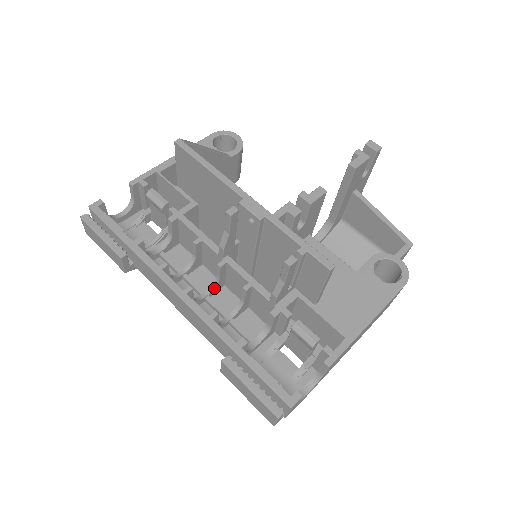
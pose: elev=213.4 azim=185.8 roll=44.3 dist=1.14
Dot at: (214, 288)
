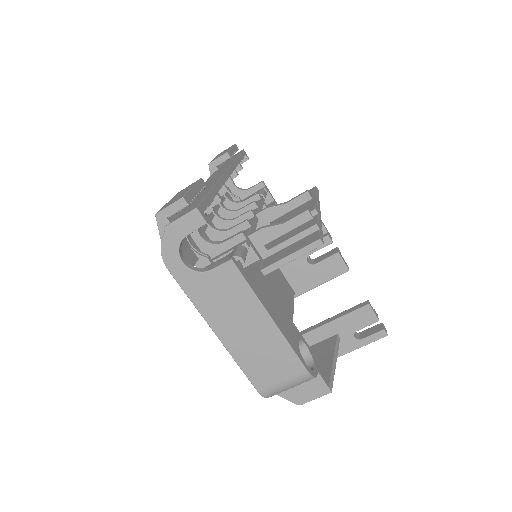
Dot at: (222, 219)
